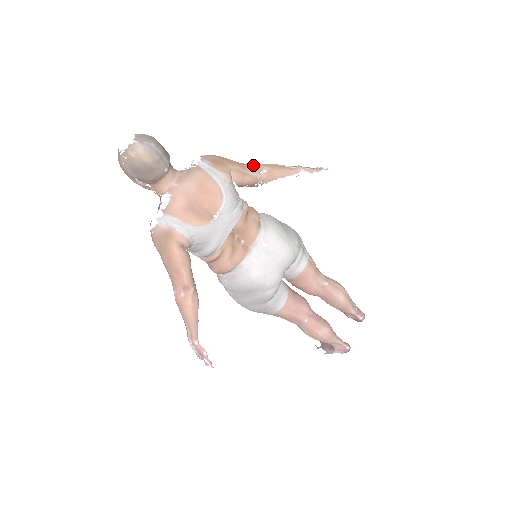
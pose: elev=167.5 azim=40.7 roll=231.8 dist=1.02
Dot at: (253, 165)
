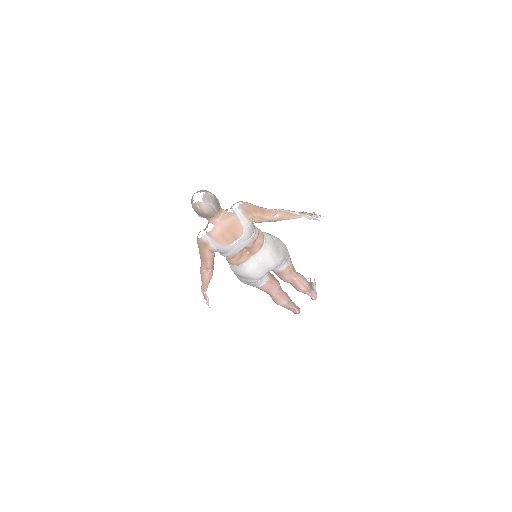
Dot at: (271, 211)
